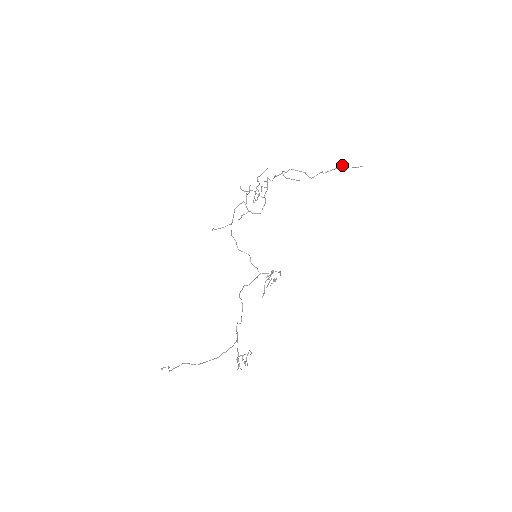
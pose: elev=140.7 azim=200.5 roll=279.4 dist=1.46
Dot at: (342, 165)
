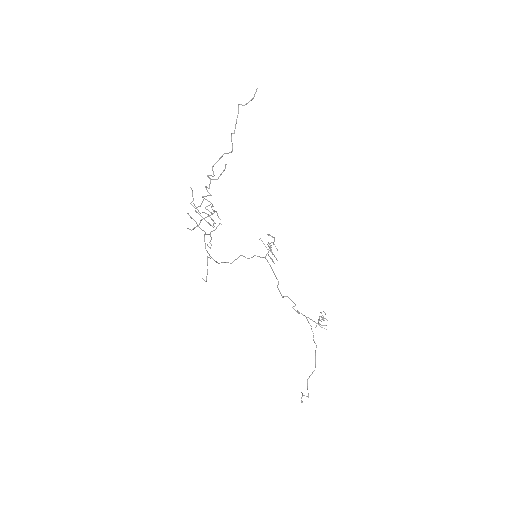
Dot at: (238, 106)
